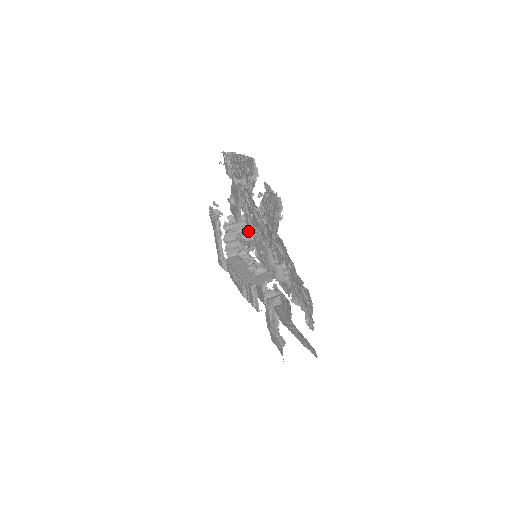
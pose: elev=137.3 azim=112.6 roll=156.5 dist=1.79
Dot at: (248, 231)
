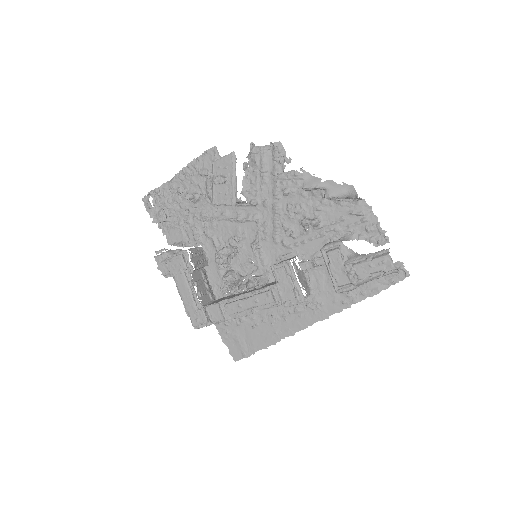
Dot at: occluded
